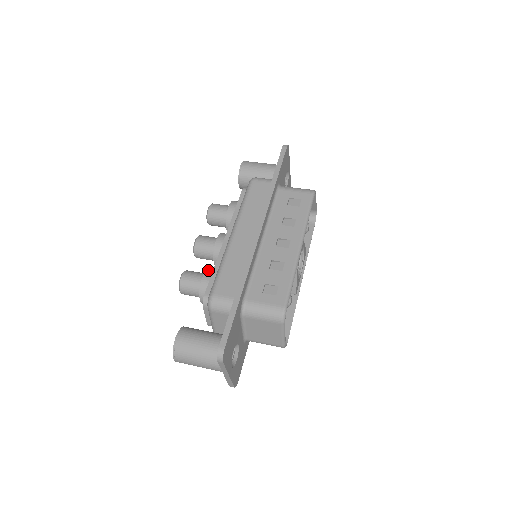
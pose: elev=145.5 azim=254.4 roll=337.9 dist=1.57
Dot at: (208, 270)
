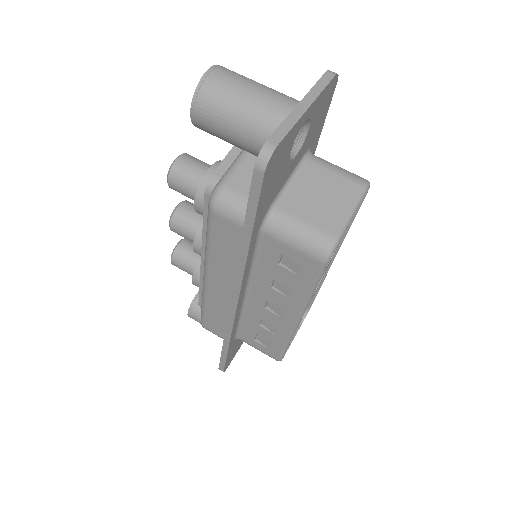
Dot at: (196, 273)
